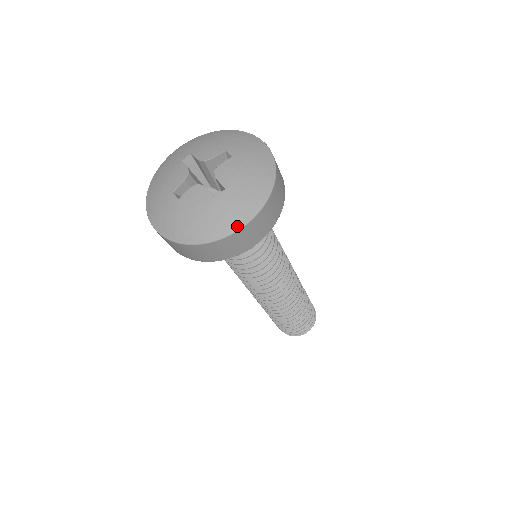
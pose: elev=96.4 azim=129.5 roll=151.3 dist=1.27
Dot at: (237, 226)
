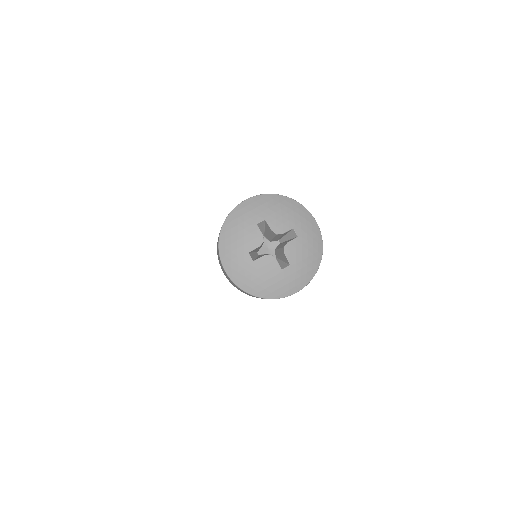
Dot at: (291, 293)
